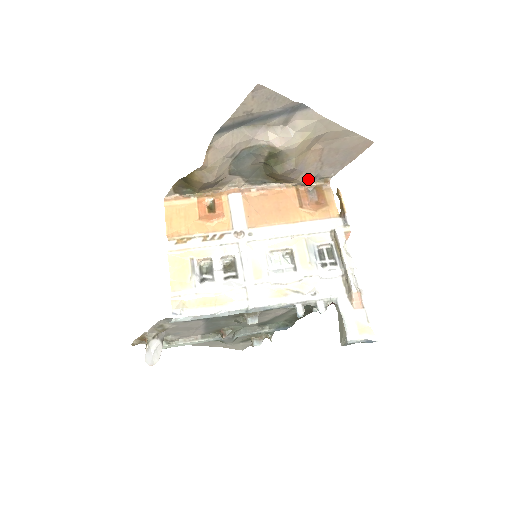
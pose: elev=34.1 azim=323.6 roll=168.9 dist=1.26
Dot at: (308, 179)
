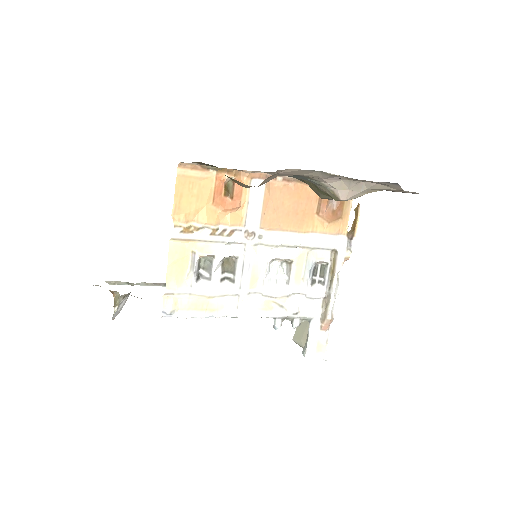
Dot at: occluded
